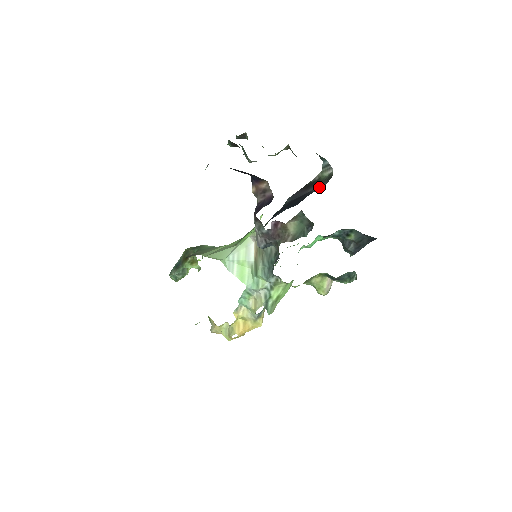
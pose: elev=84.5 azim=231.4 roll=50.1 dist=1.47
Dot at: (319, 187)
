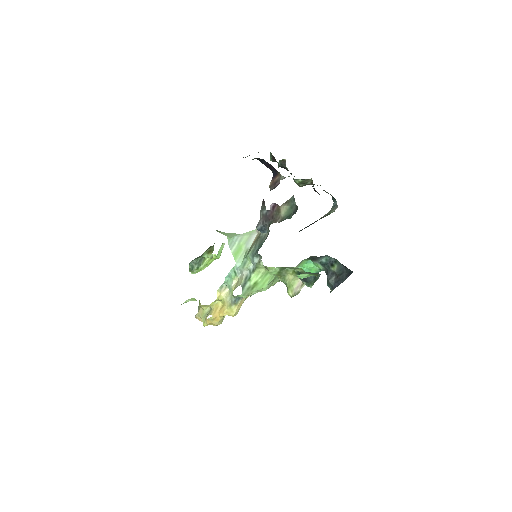
Dot at: occluded
